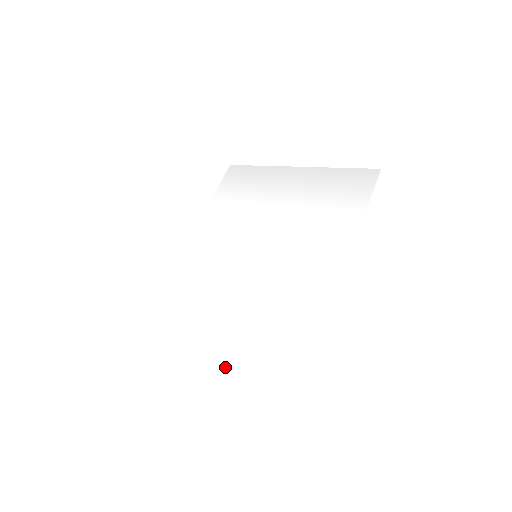
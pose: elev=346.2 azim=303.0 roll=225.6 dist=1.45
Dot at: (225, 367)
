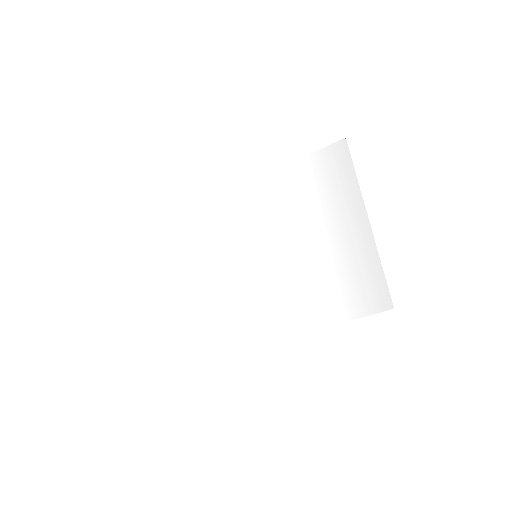
Dot at: (170, 305)
